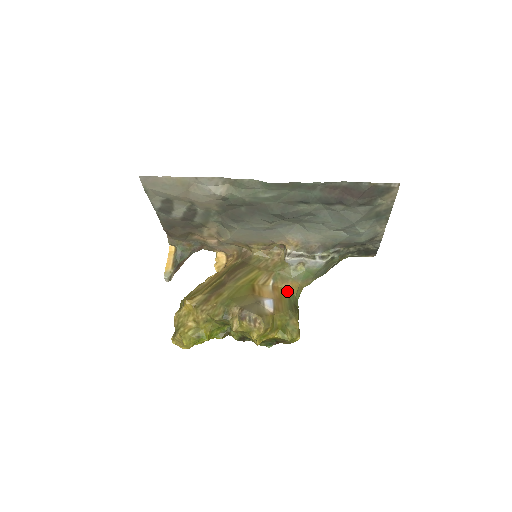
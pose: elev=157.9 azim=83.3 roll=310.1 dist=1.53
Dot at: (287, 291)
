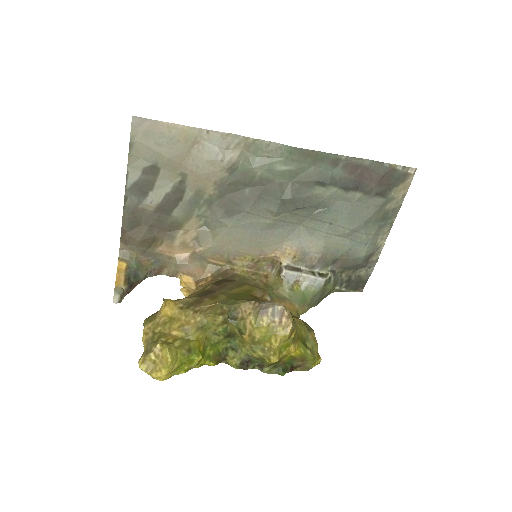
Dot at: occluded
